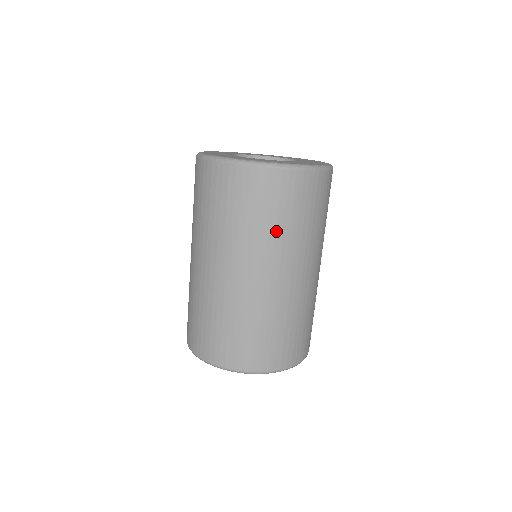
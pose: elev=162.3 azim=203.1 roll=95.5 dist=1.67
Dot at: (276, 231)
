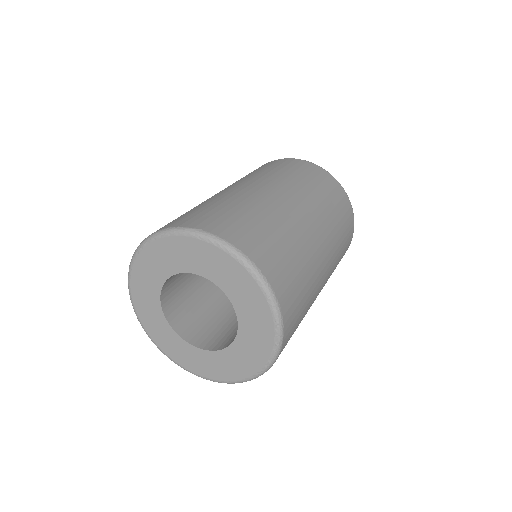
Dot at: (334, 219)
